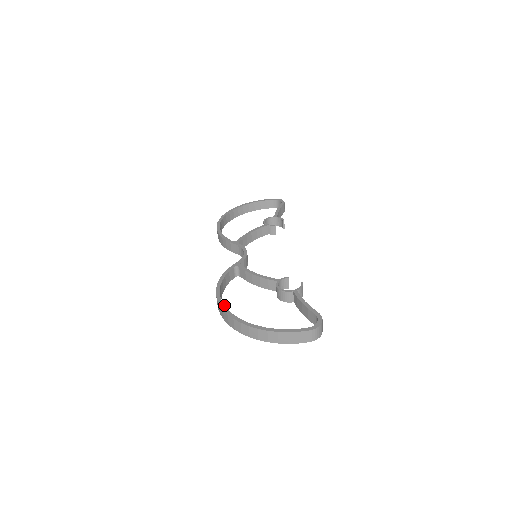
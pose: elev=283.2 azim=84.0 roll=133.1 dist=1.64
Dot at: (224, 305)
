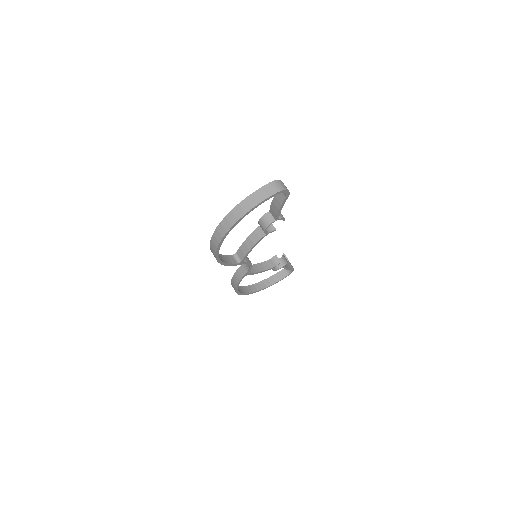
Dot at: occluded
